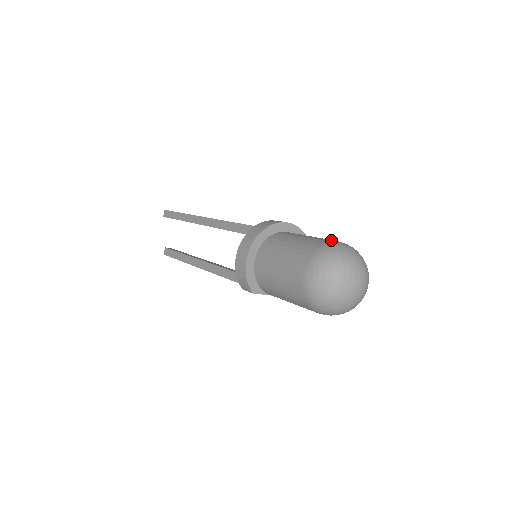
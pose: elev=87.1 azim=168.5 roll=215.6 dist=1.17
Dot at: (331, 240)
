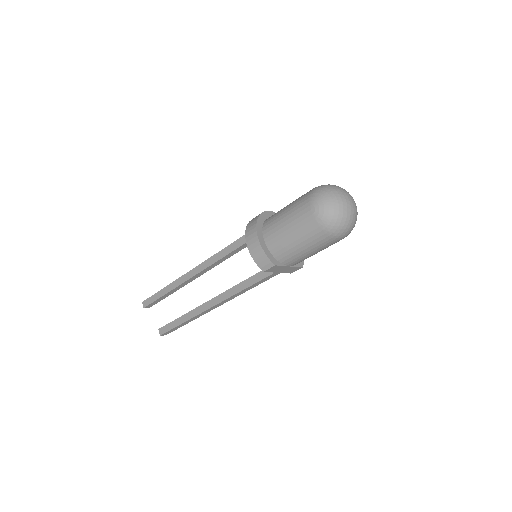
Dot at: occluded
